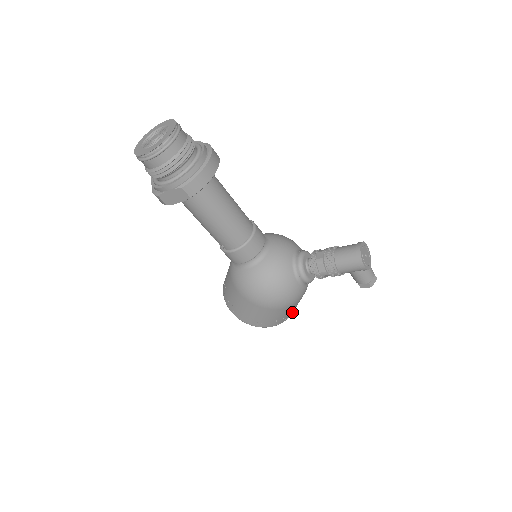
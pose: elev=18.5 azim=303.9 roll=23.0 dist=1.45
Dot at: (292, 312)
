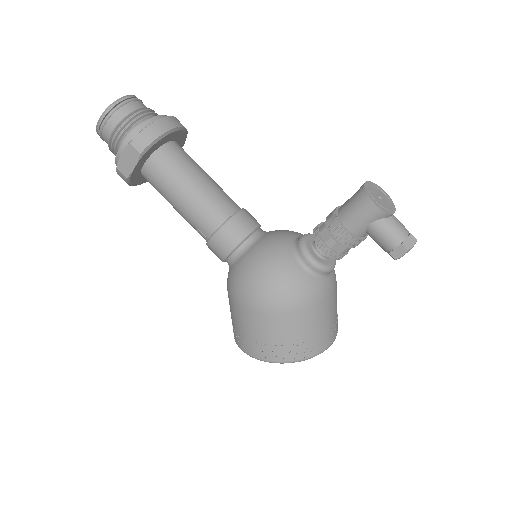
Dot at: (322, 340)
